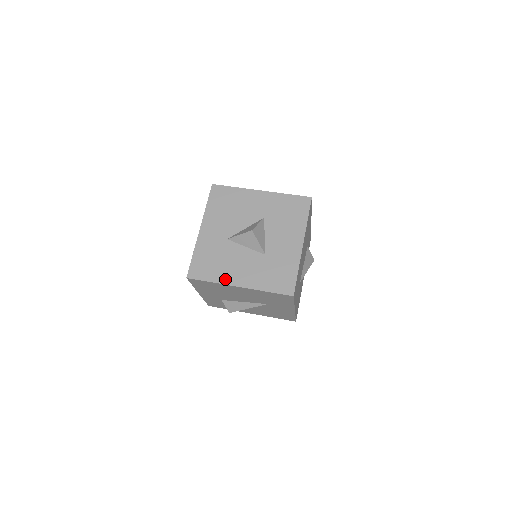
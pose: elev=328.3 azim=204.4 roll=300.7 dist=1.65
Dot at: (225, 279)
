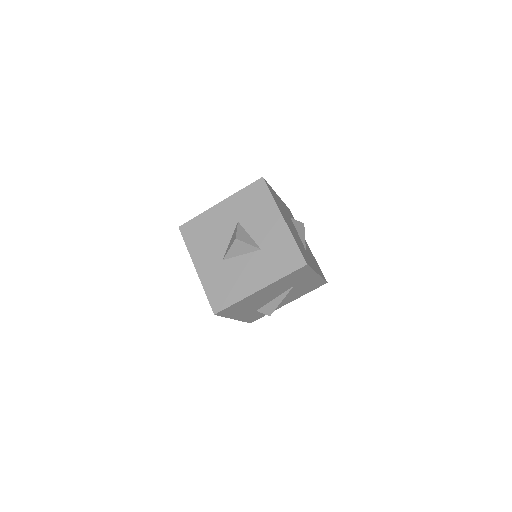
Dot at: (244, 292)
